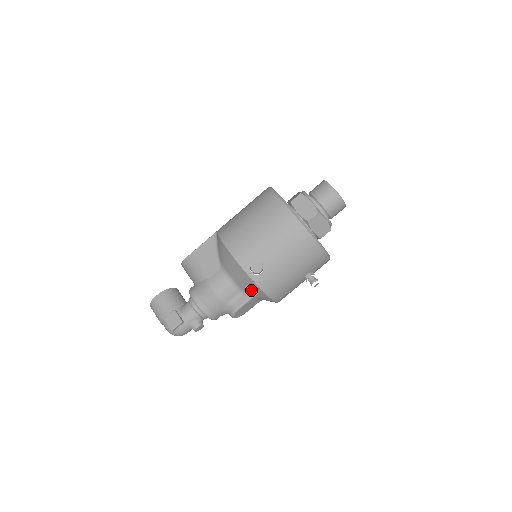
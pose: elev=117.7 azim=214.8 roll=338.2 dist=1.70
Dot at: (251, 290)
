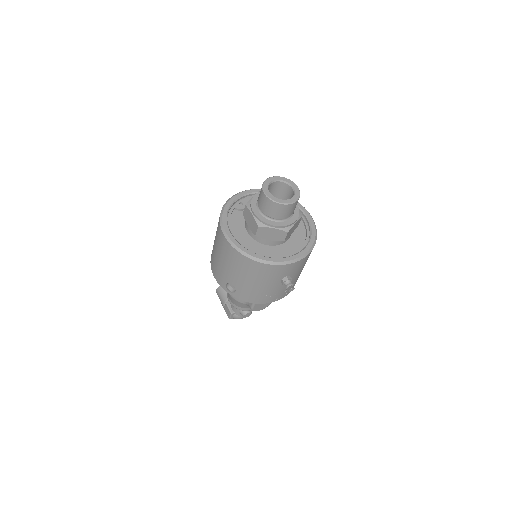
Dot at: occluded
